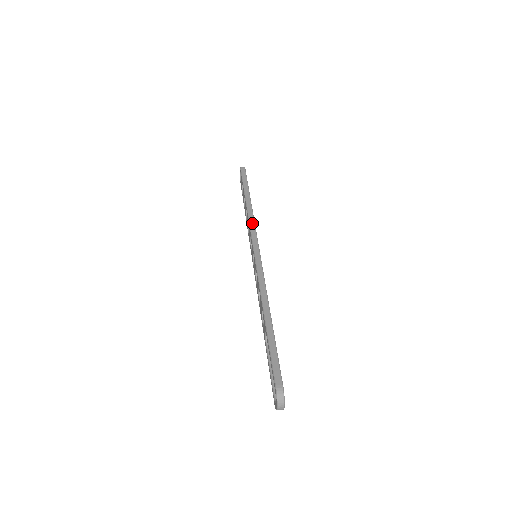
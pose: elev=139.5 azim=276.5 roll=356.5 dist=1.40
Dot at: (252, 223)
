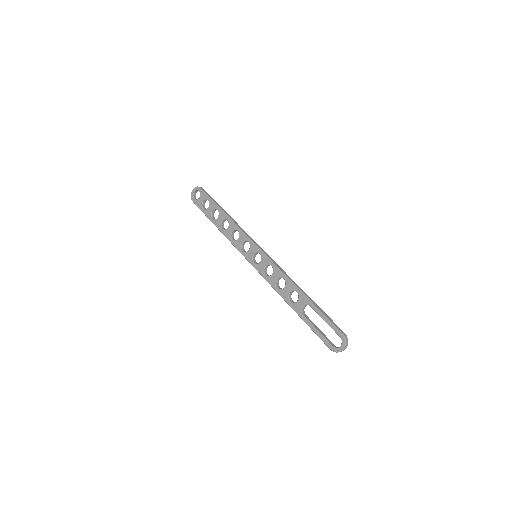
Dot at: (244, 231)
